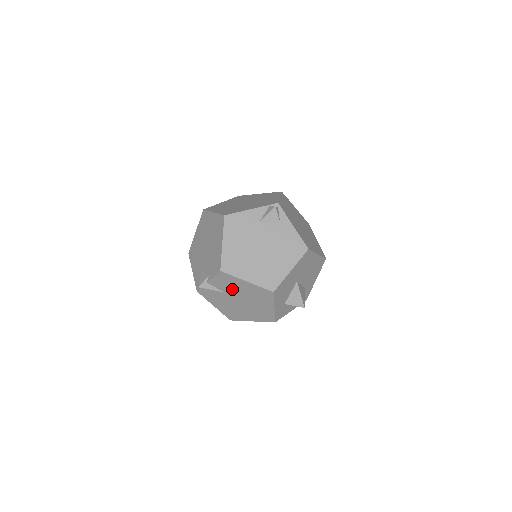
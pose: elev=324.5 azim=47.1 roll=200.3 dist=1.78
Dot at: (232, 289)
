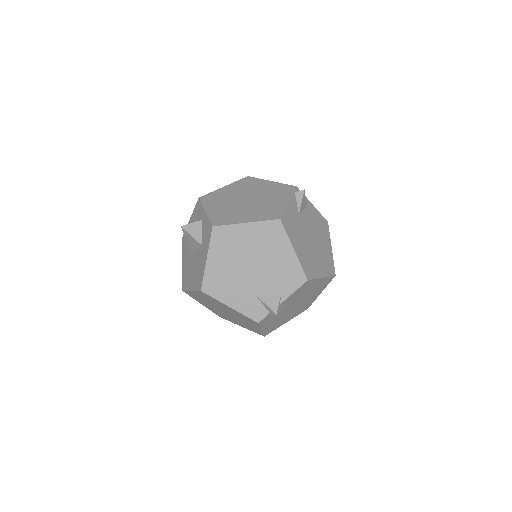
Dot at: (300, 296)
